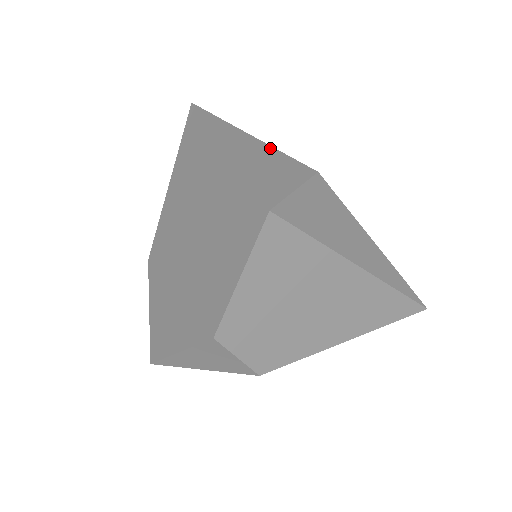
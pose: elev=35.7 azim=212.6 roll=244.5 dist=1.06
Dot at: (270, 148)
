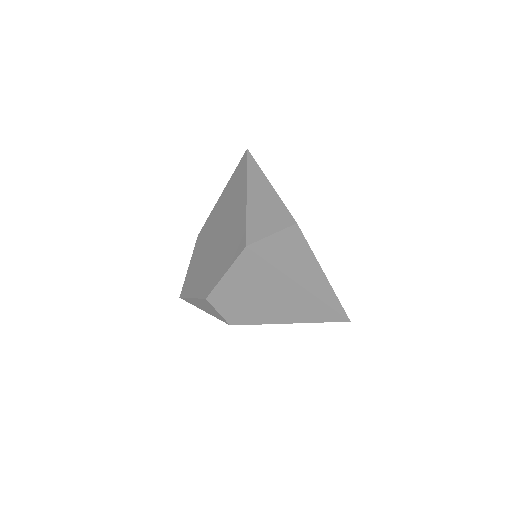
Dot at: (277, 198)
